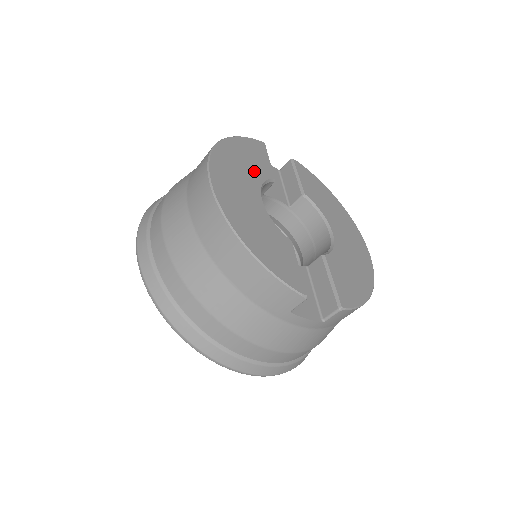
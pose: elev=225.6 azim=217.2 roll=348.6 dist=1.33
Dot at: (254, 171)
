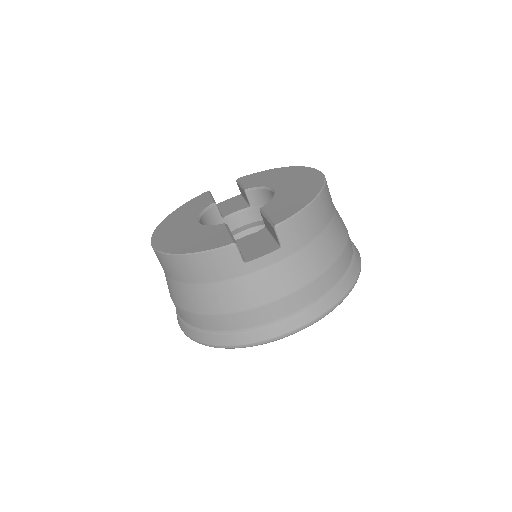
Dot at: (193, 212)
